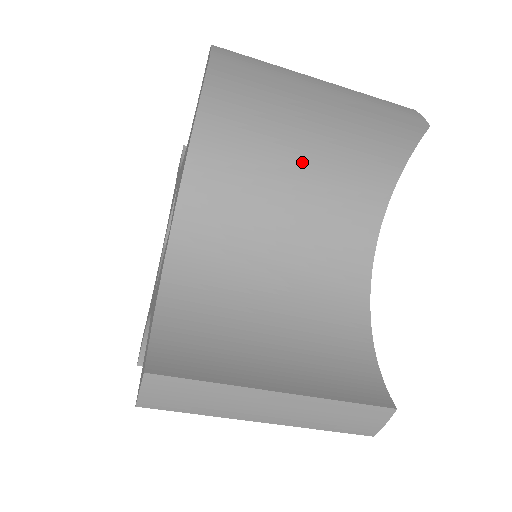
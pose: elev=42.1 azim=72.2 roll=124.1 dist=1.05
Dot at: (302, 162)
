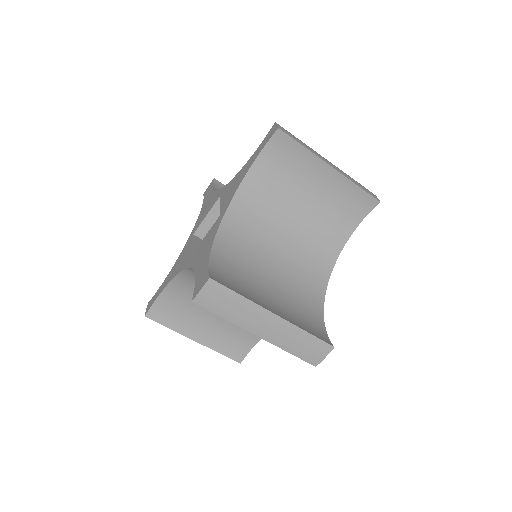
Dot at: (306, 201)
